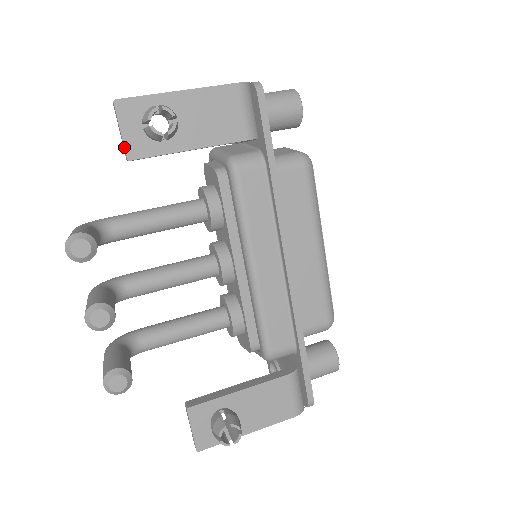
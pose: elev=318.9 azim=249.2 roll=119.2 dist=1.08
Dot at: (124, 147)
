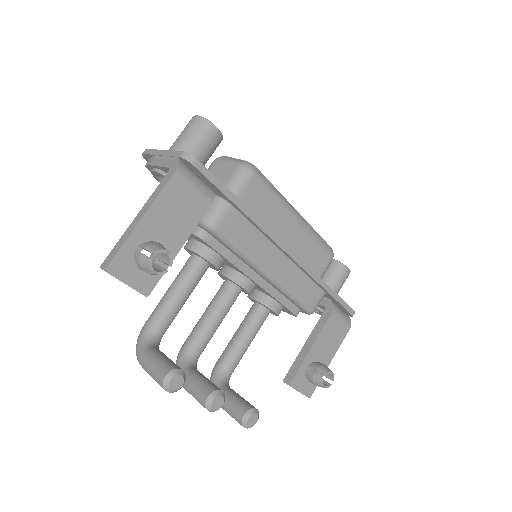
Dot at: occluded
